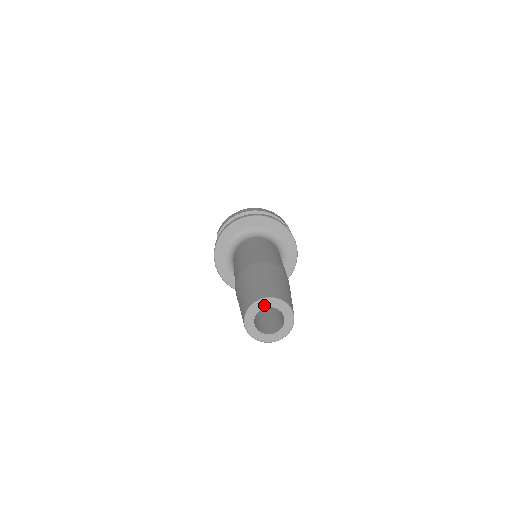
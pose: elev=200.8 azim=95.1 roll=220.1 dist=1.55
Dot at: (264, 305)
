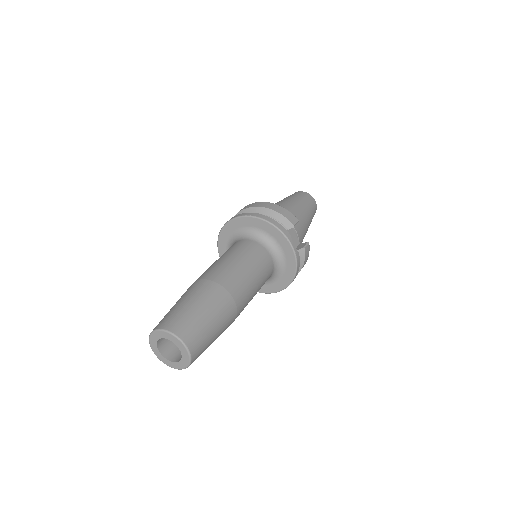
Dot at: (156, 337)
